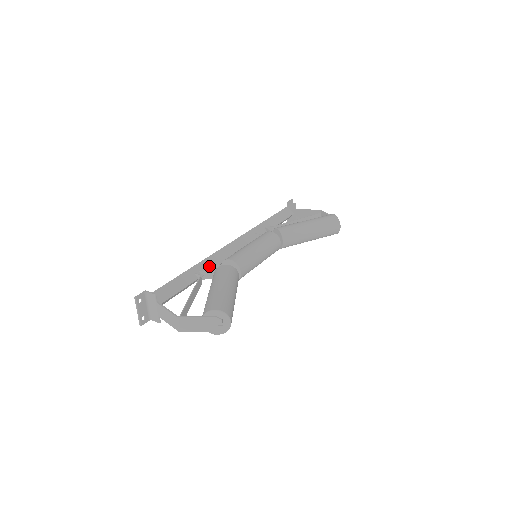
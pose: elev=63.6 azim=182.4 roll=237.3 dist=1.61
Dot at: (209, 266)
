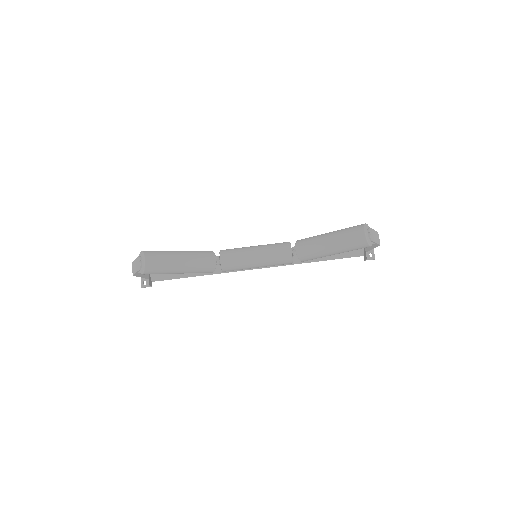
Dot at: occluded
